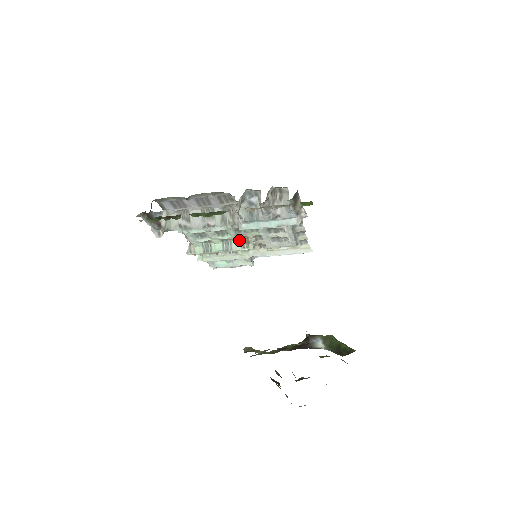
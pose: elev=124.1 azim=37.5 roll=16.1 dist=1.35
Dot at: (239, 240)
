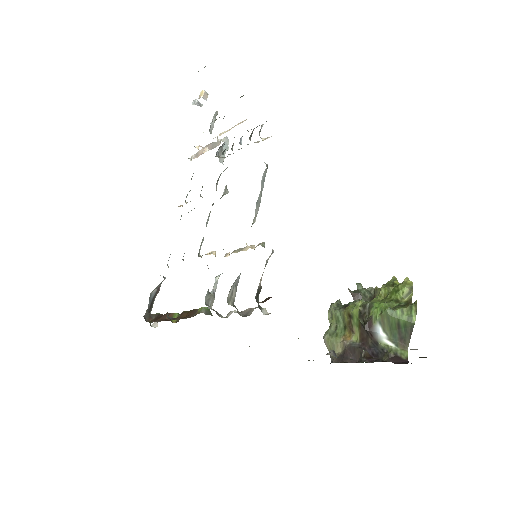
Dot at: occluded
